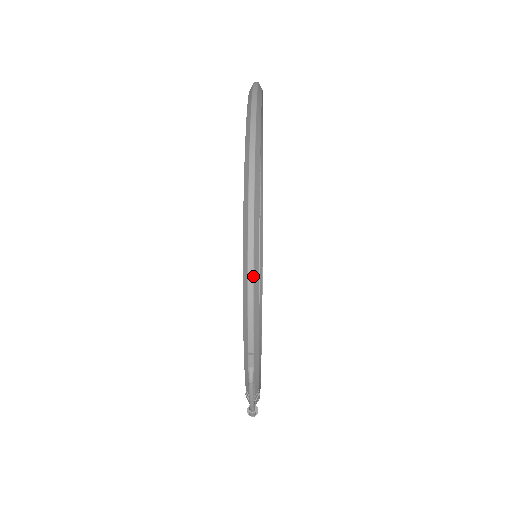
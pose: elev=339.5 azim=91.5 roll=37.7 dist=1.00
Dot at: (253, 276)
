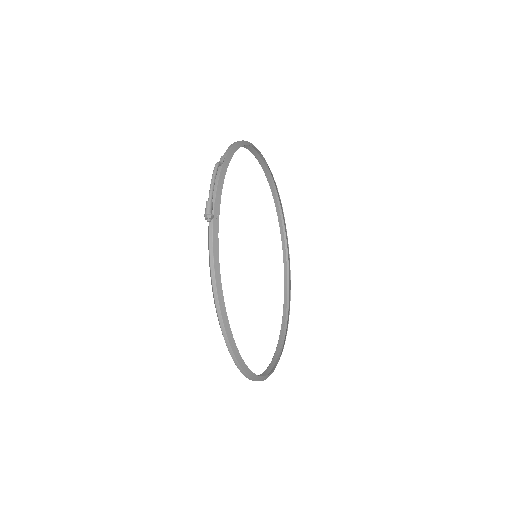
Dot at: (239, 141)
